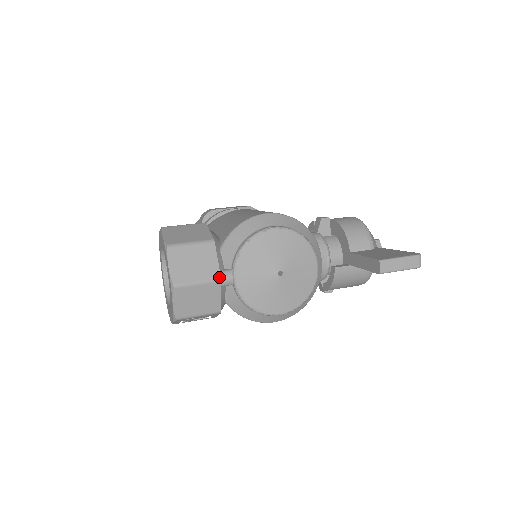
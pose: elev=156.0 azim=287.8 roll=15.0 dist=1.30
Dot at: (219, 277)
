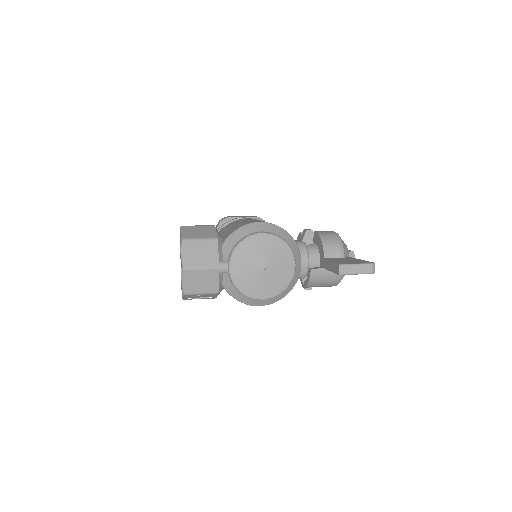
Dot at: (218, 266)
